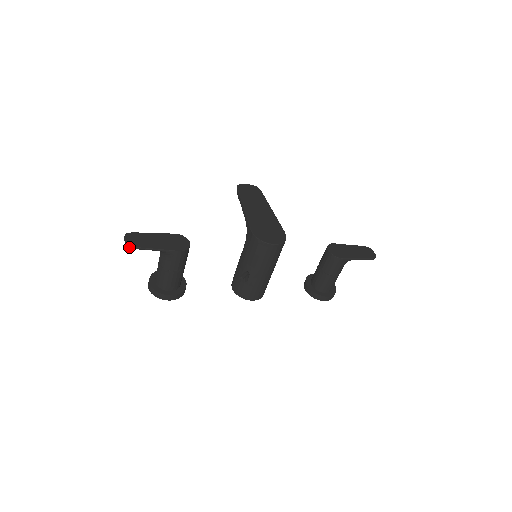
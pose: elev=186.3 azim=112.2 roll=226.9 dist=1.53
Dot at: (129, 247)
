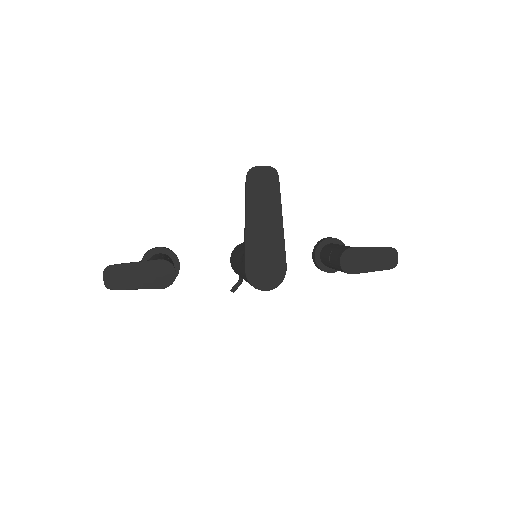
Dot at: (109, 288)
